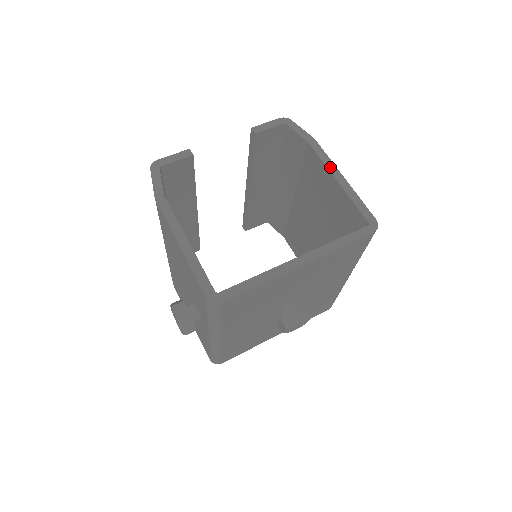
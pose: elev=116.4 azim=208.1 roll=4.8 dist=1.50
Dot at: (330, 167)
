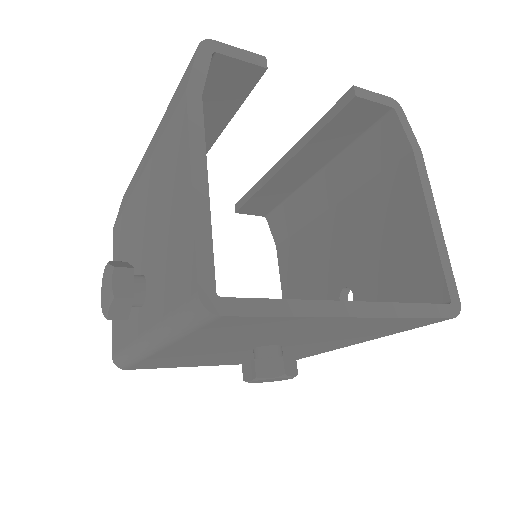
Dot at: (428, 198)
